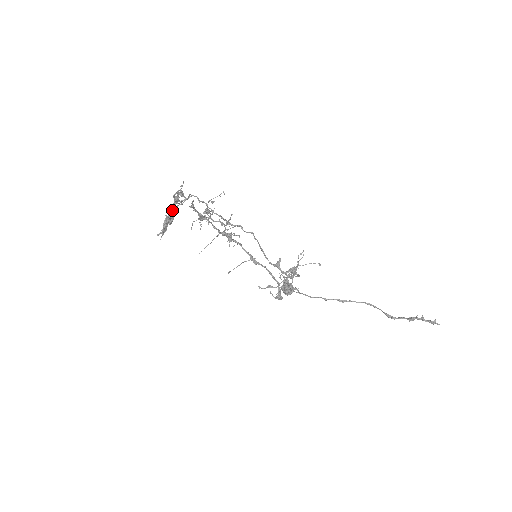
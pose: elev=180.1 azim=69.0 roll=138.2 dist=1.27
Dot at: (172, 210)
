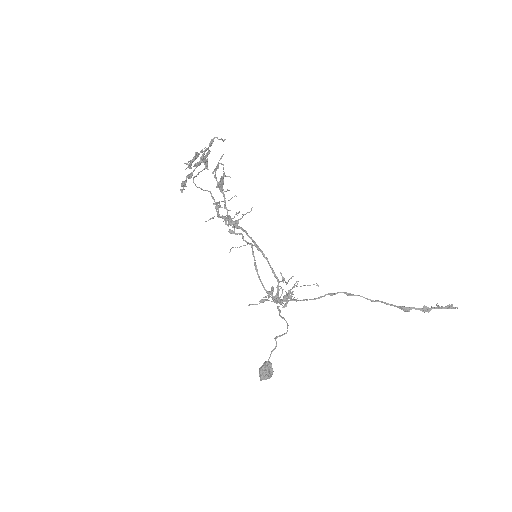
Dot at: (206, 148)
